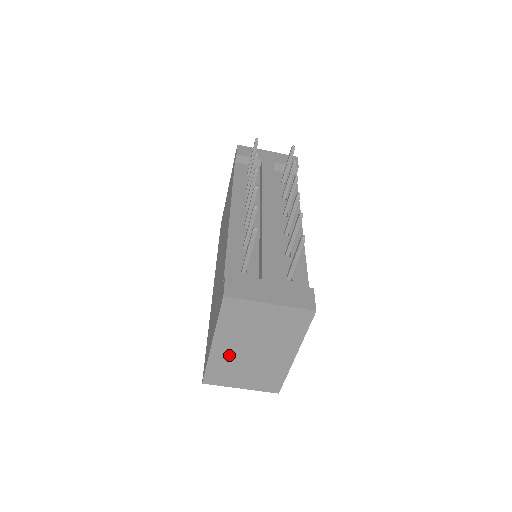
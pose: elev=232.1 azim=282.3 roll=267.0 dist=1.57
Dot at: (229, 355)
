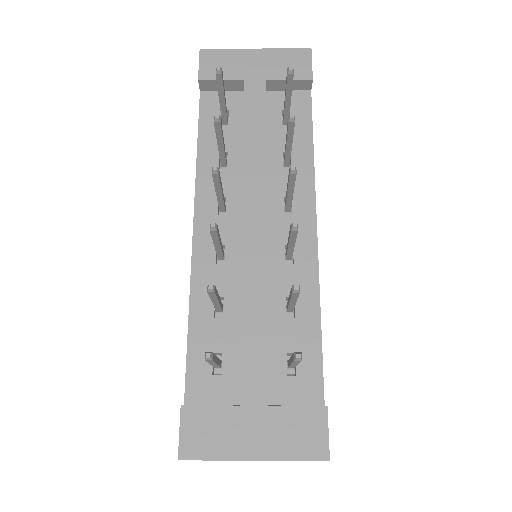
Dot at: occluded
